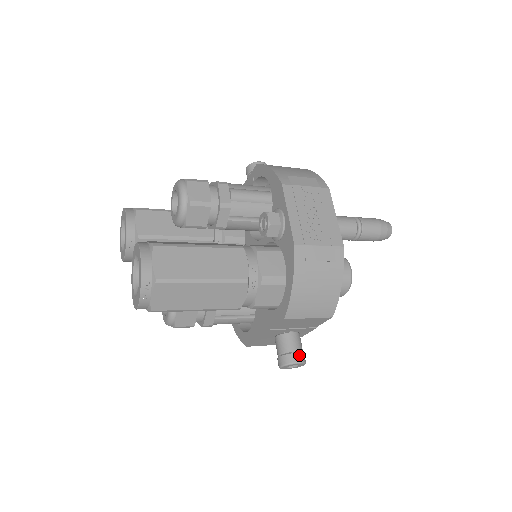
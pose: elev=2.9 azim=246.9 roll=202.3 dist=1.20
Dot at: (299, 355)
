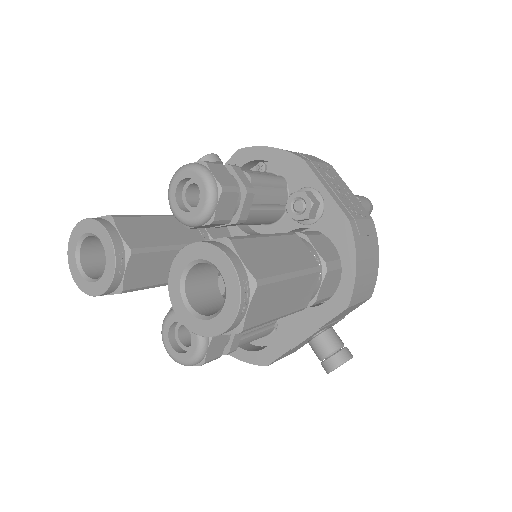
Dot at: (348, 349)
